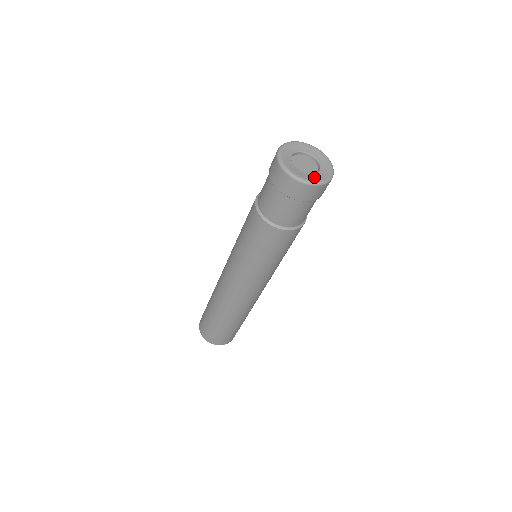
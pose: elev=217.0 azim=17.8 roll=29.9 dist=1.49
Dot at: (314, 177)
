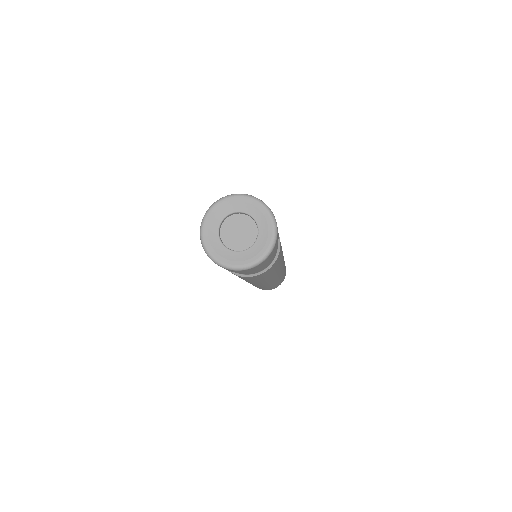
Dot at: (248, 256)
